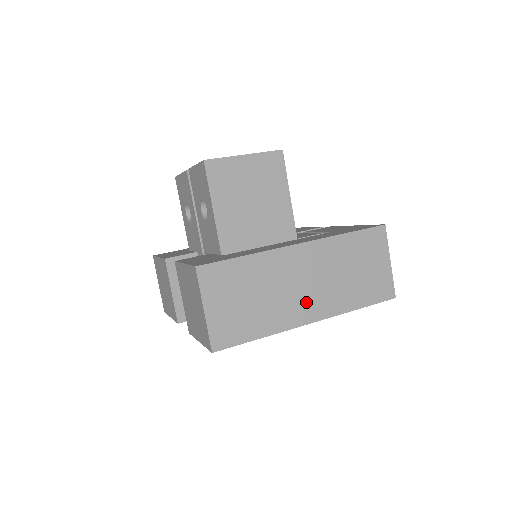
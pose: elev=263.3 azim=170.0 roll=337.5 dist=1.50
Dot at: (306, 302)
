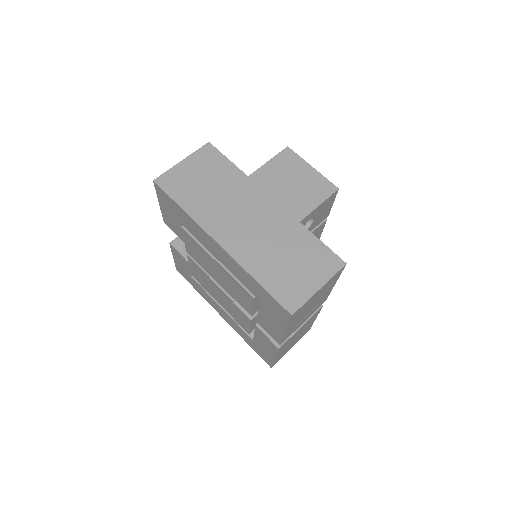
Dot at: (232, 229)
